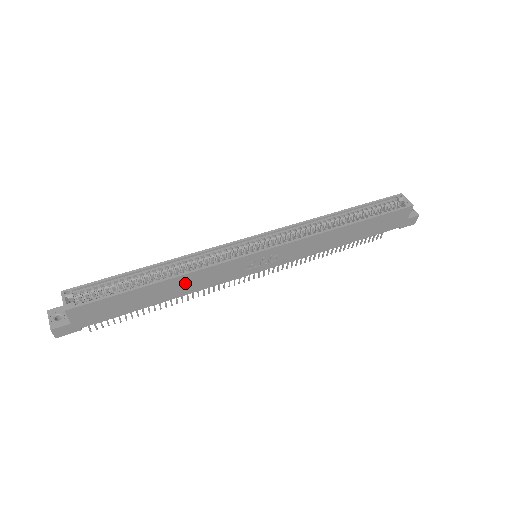
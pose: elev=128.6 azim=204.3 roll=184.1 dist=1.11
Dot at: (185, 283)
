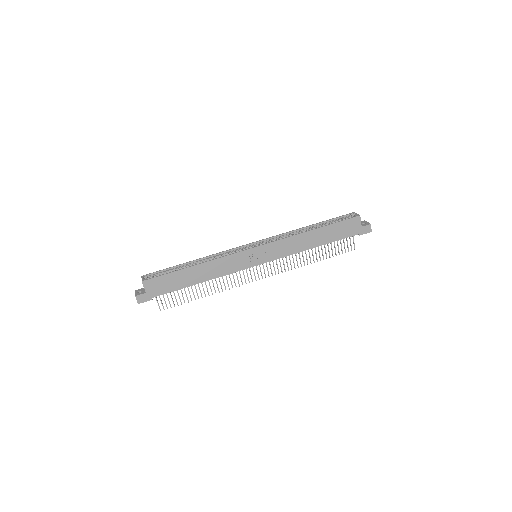
Dot at: (210, 269)
